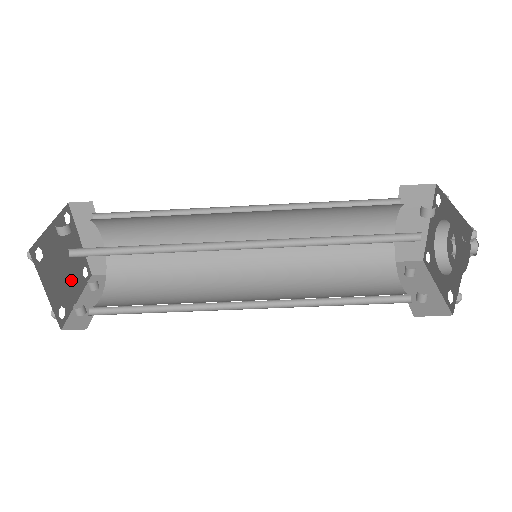
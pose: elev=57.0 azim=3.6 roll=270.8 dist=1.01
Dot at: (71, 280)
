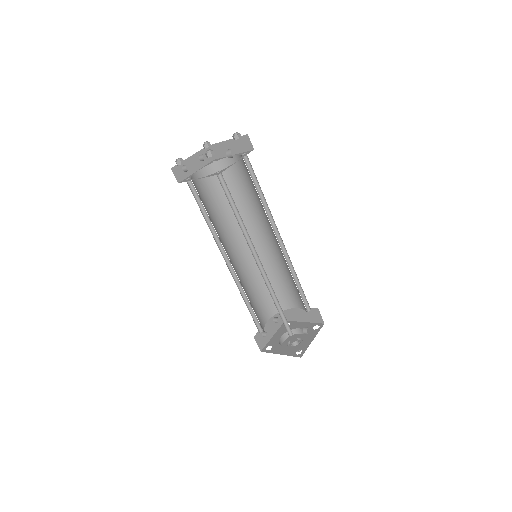
Dot at: occluded
